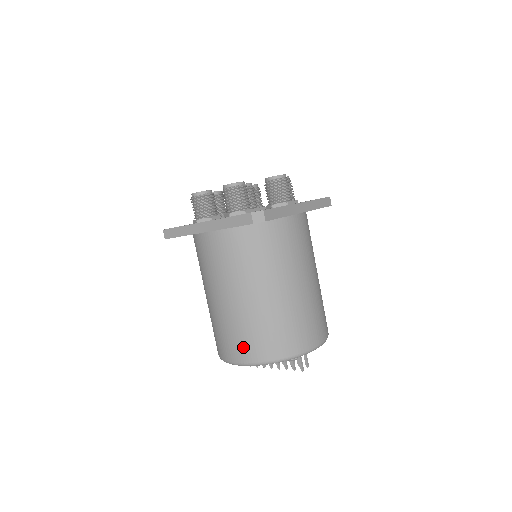
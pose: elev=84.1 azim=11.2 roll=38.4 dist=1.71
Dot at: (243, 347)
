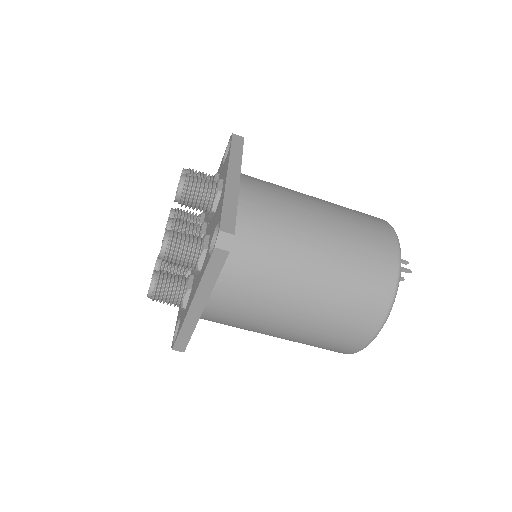
Dot at: (356, 329)
